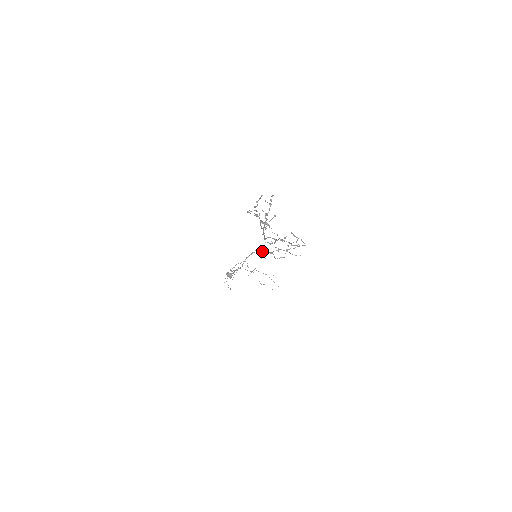
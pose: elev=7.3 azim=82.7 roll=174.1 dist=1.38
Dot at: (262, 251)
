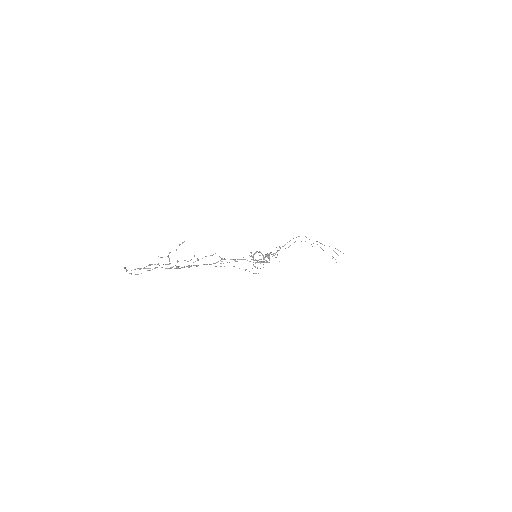
Dot at: (253, 255)
